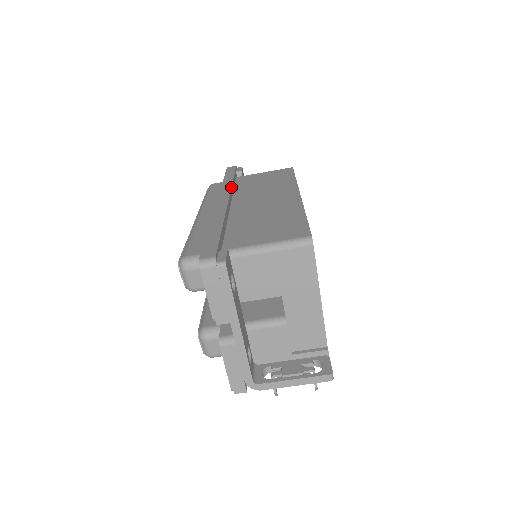
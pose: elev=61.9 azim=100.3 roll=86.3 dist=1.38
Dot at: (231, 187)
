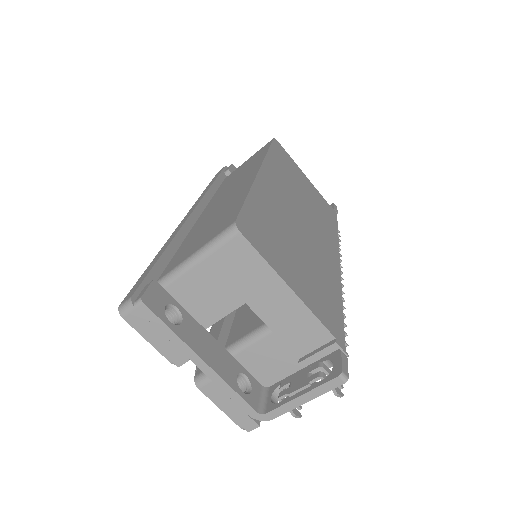
Dot at: (204, 195)
